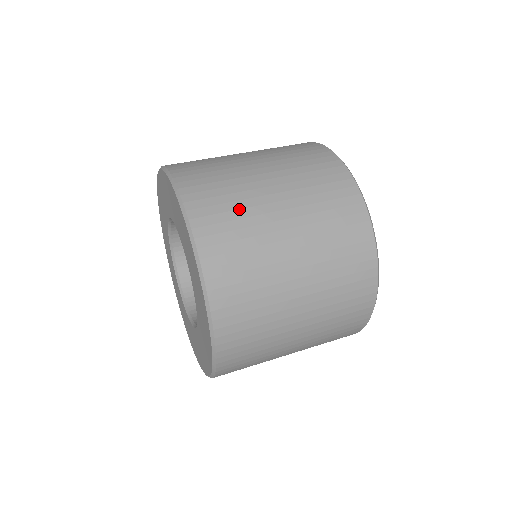
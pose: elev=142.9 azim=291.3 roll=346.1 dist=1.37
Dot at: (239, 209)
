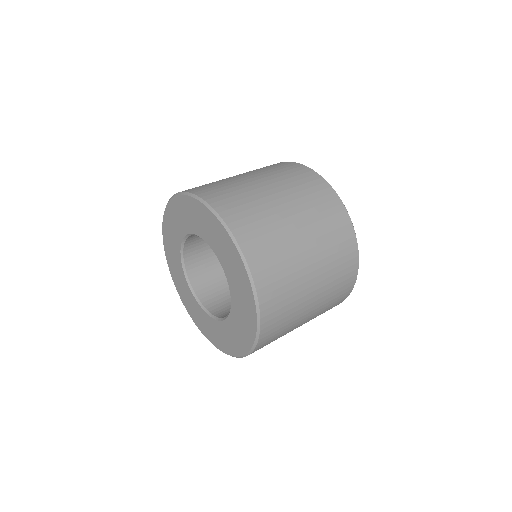
Dot at: (274, 239)
